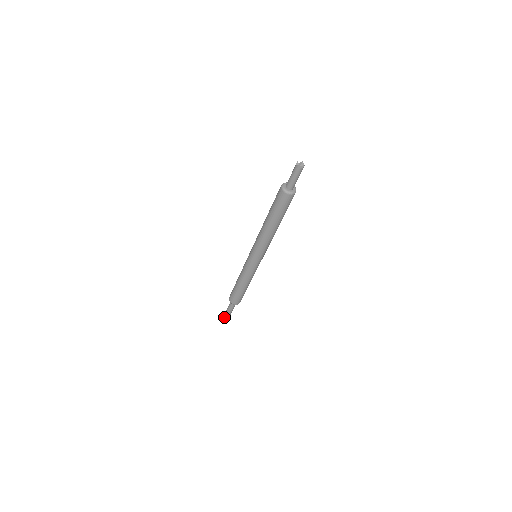
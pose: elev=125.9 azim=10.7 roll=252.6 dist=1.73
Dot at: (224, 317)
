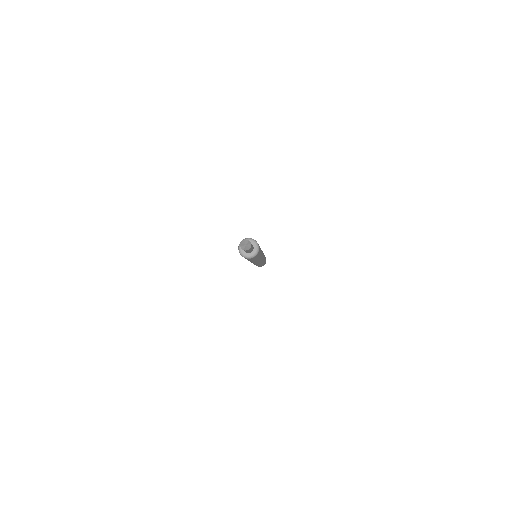
Dot at: occluded
